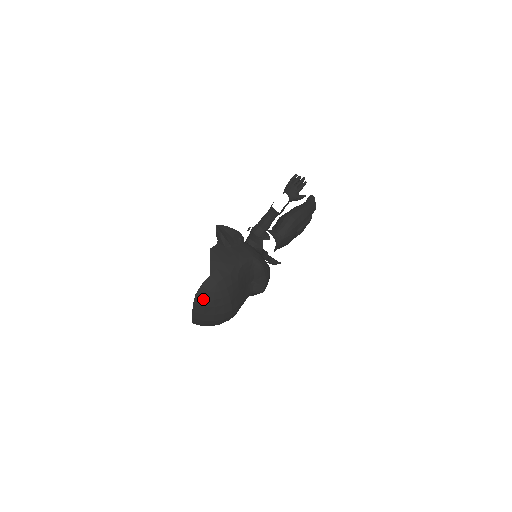
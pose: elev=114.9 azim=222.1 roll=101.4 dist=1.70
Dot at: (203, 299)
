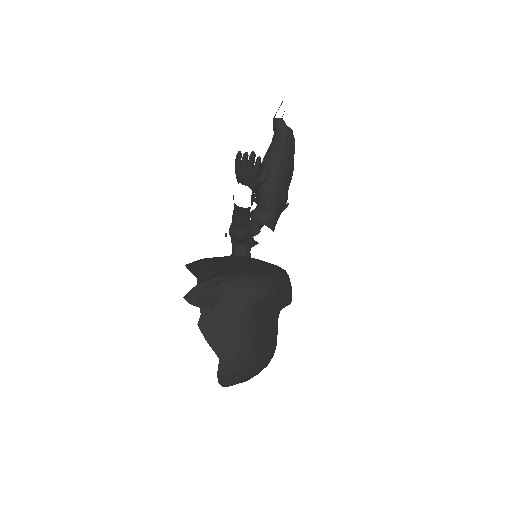
Dot at: (230, 381)
